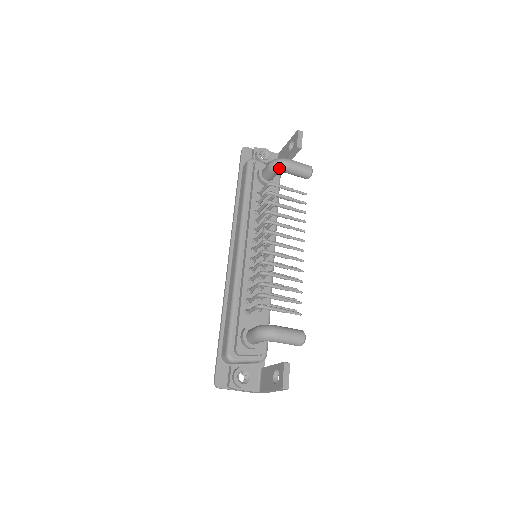
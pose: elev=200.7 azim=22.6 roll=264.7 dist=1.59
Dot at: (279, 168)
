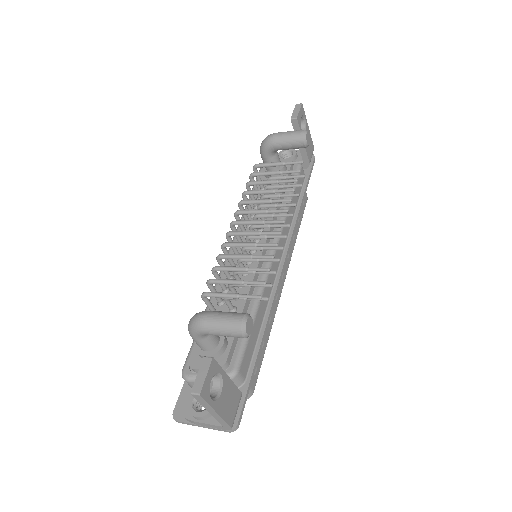
Dot at: (265, 147)
